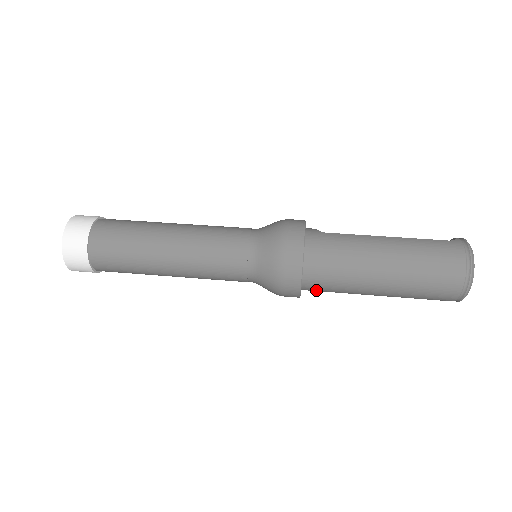
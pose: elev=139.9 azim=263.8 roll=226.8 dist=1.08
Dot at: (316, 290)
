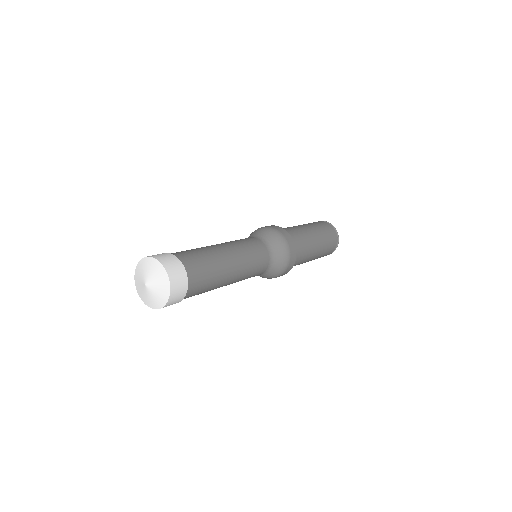
Dot at: (297, 255)
